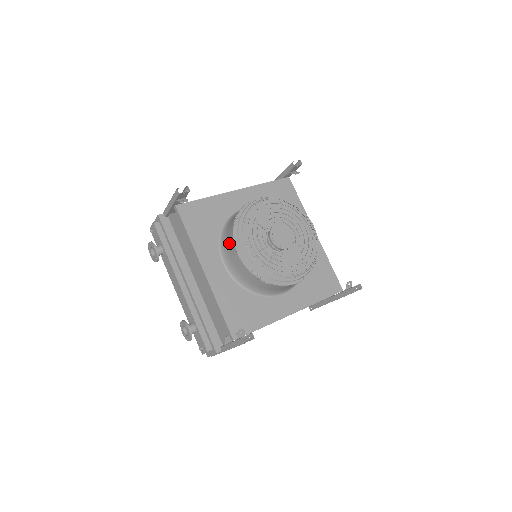
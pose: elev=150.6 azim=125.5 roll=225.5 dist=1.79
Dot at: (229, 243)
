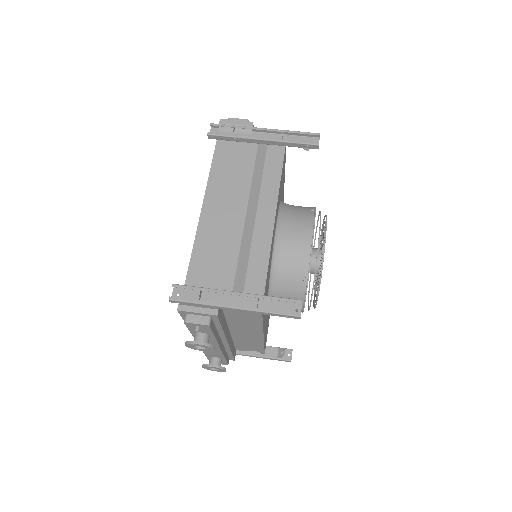
Dot at: occluded
